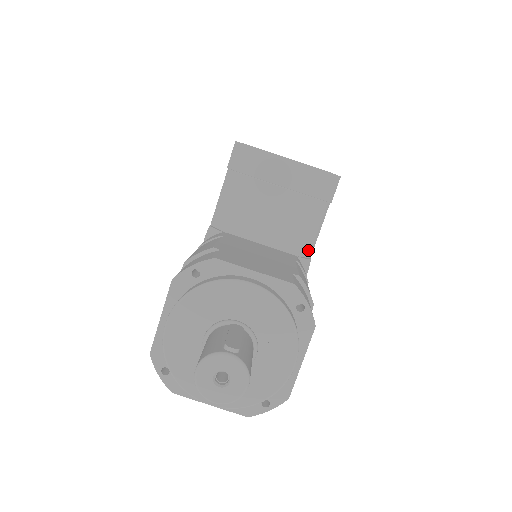
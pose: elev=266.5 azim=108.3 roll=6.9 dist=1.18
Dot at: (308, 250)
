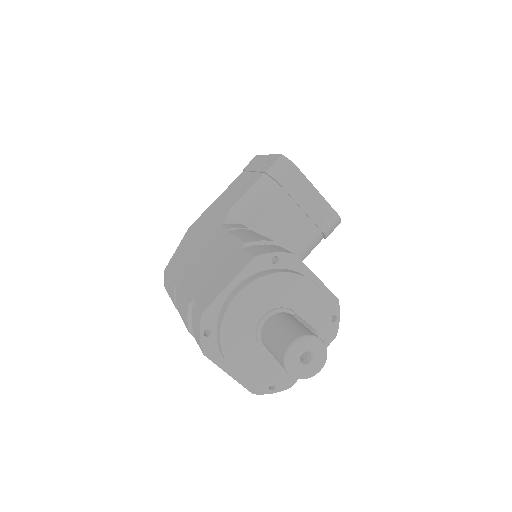
Dot at: occluded
